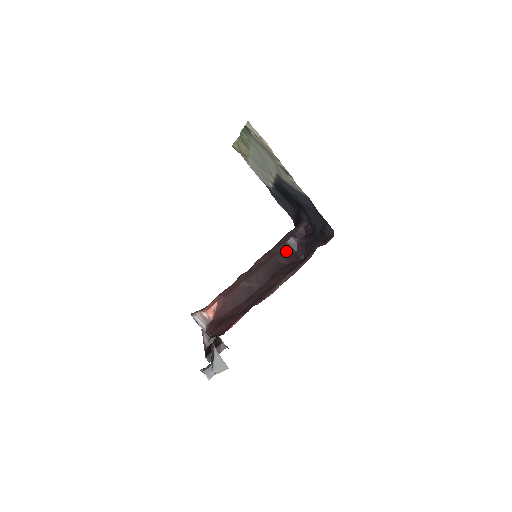
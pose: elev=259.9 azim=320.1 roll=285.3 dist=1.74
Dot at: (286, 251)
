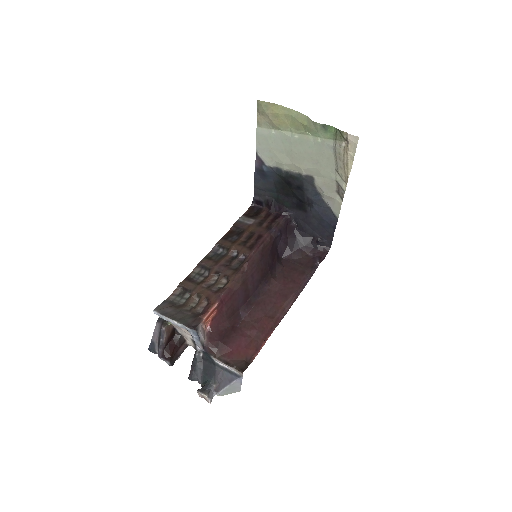
Dot at: (273, 249)
